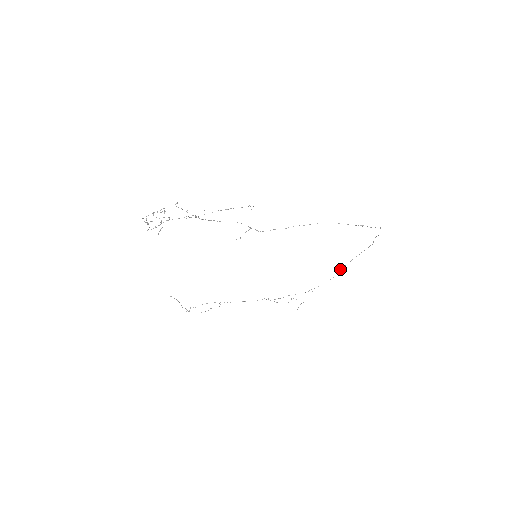
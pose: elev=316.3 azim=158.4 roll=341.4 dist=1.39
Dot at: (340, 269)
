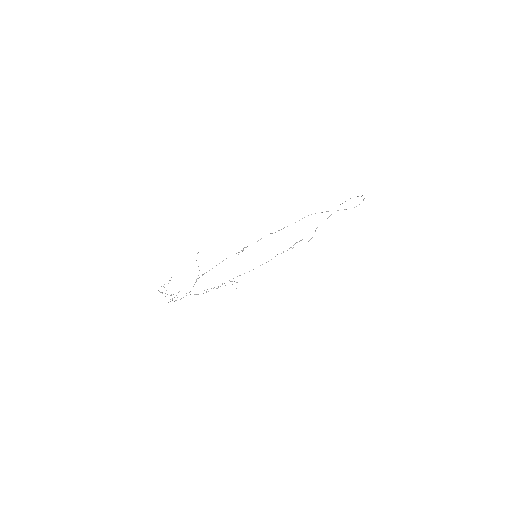
Dot at: occluded
